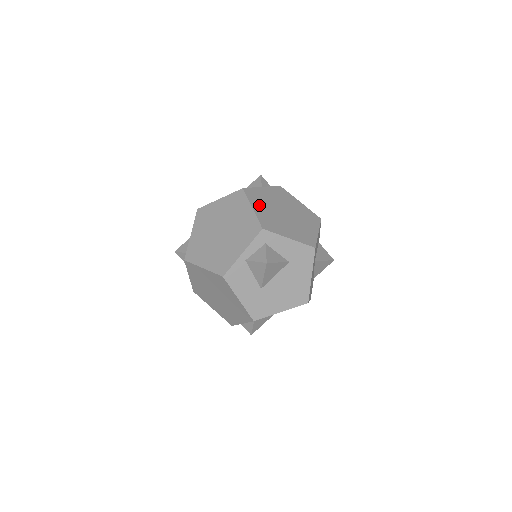
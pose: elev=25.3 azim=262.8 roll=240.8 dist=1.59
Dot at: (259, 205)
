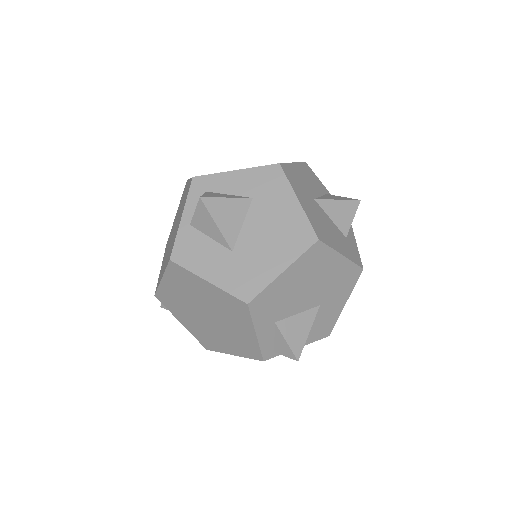
Dot at: occluded
